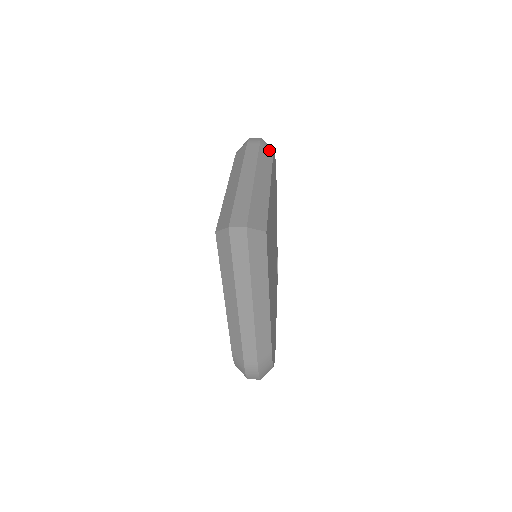
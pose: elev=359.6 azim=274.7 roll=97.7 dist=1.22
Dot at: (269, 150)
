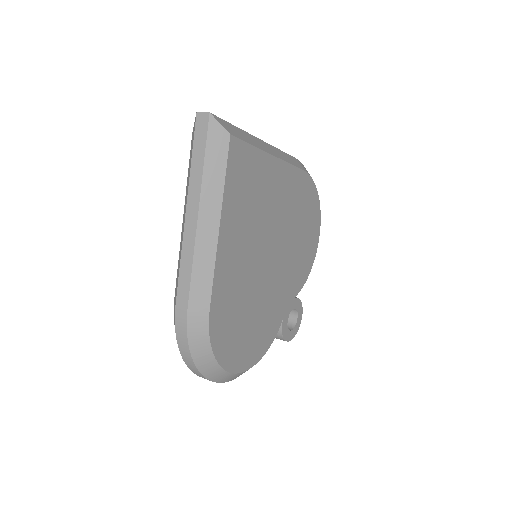
Dot at: (303, 168)
